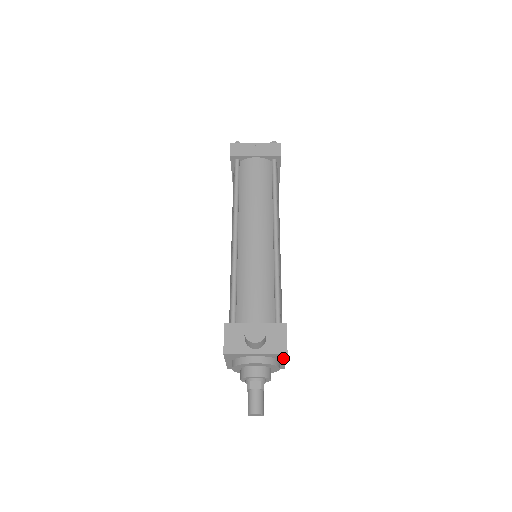
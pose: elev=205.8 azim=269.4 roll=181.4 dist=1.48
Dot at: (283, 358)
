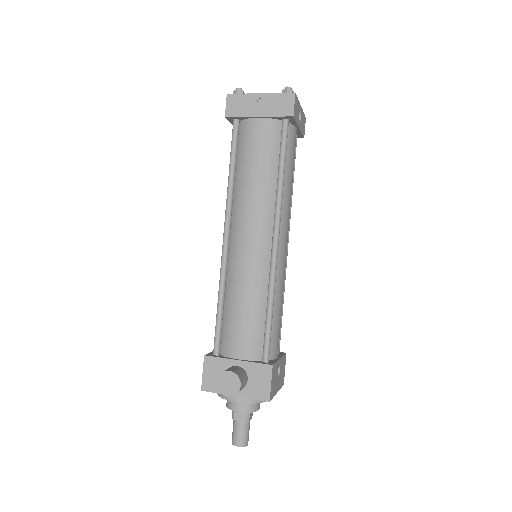
Dot at: occluded
